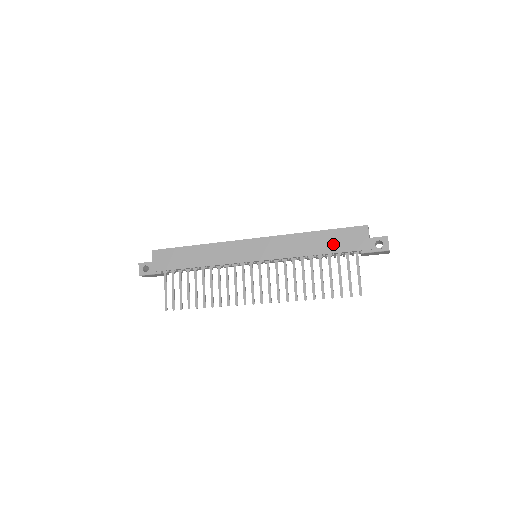
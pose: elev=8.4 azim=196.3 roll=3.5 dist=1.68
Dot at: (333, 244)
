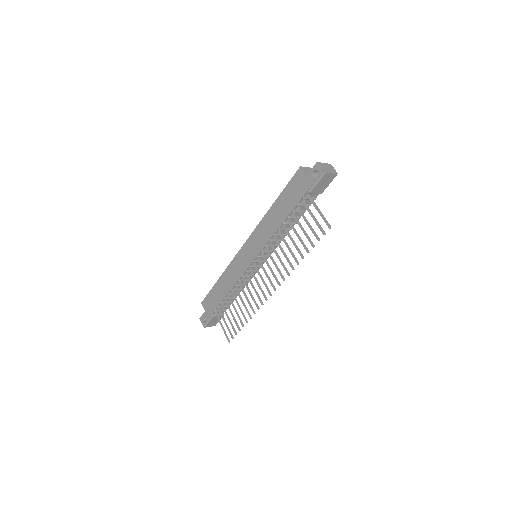
Dot at: (288, 203)
